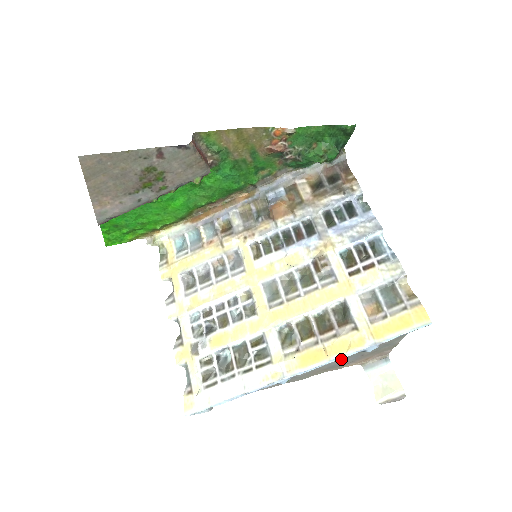
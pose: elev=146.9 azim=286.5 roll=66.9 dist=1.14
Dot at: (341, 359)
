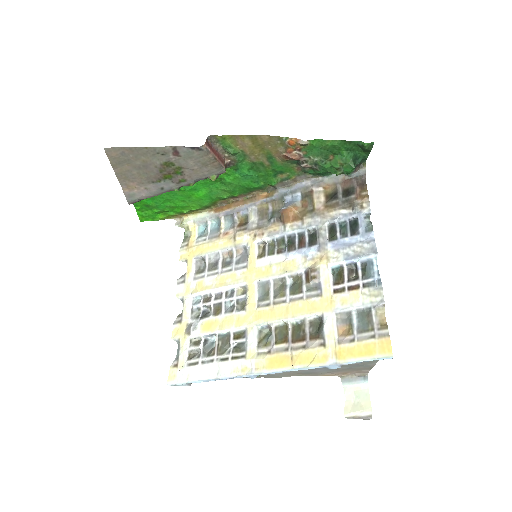
Dot at: occluded
